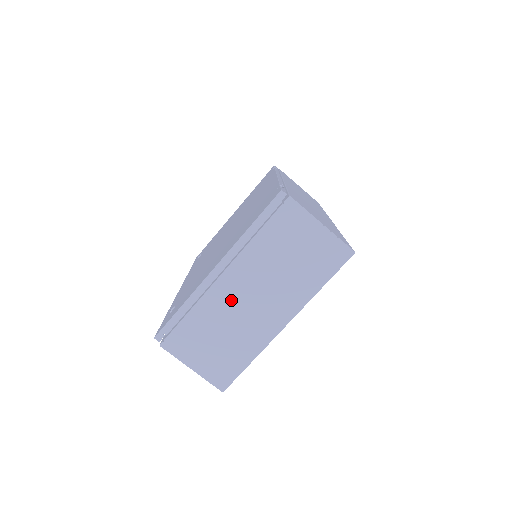
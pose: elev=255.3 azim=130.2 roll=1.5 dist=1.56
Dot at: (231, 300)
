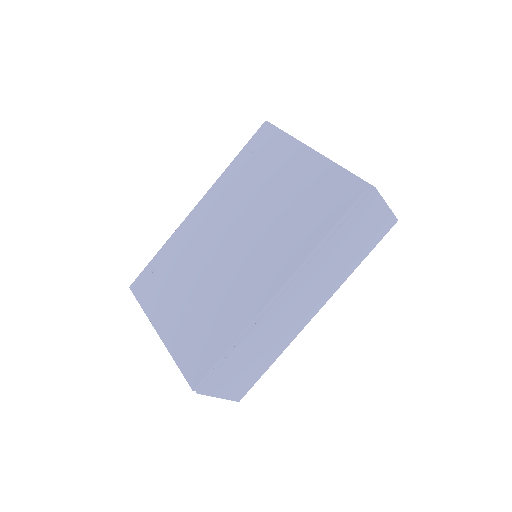
Dot at: occluded
